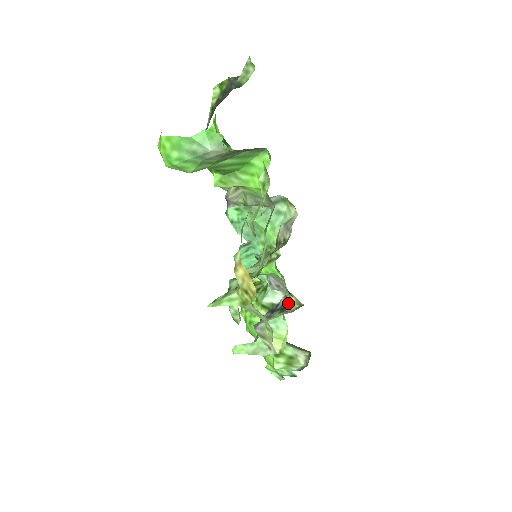
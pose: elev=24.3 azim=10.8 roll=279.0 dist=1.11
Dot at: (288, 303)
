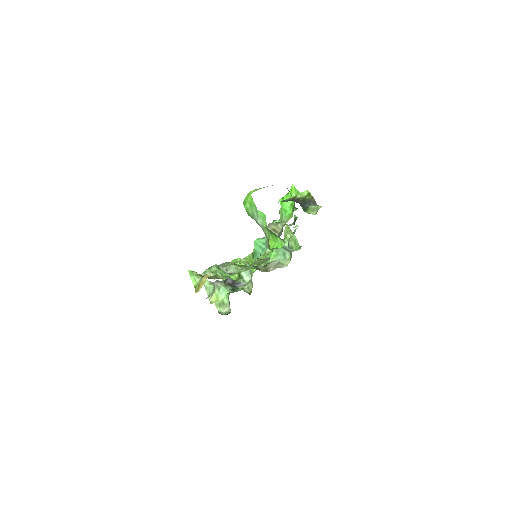
Dot at: (240, 289)
